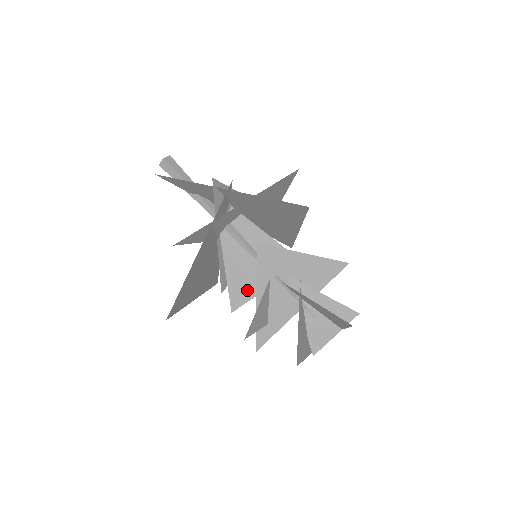
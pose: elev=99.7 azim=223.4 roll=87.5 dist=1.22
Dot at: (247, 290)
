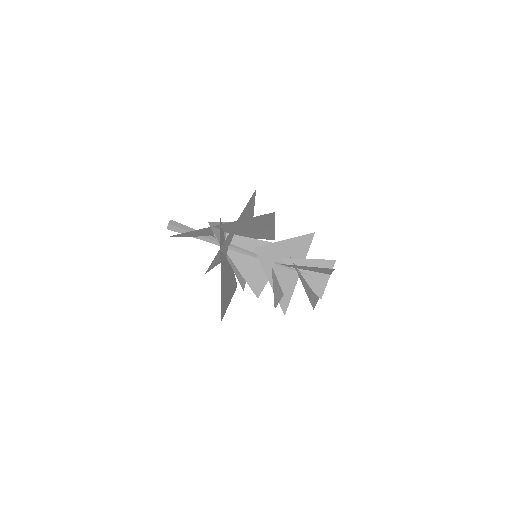
Dot at: (261, 280)
